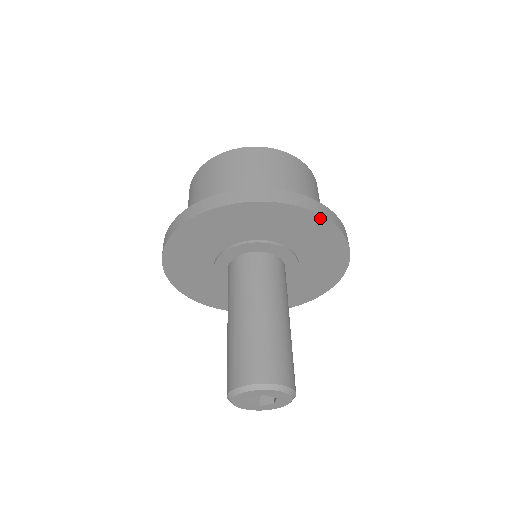
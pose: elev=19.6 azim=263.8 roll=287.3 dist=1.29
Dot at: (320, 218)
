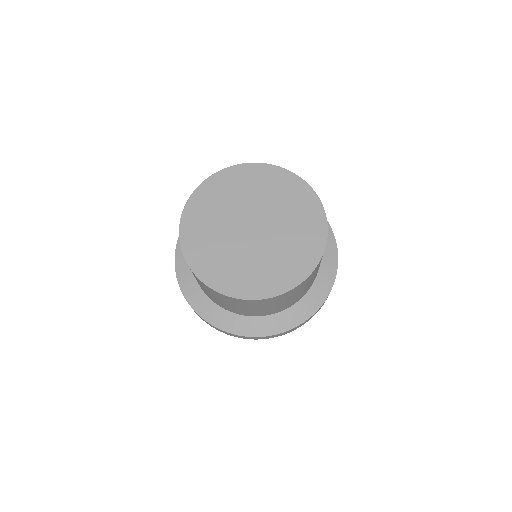
Dot at: occluded
